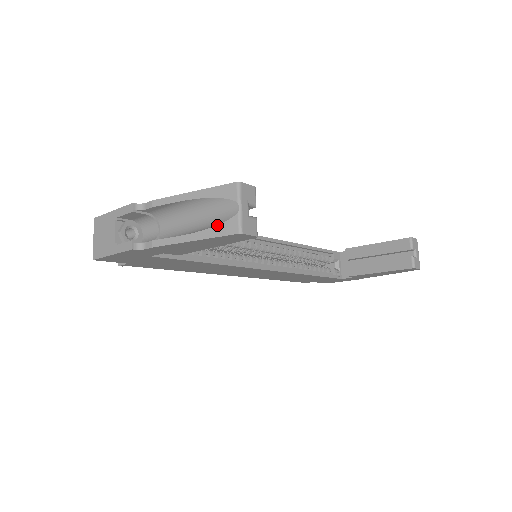
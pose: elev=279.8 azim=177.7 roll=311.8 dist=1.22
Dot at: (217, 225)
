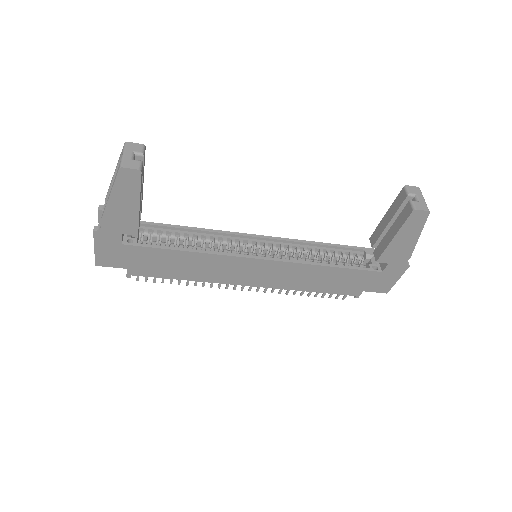
Dot at: (116, 175)
